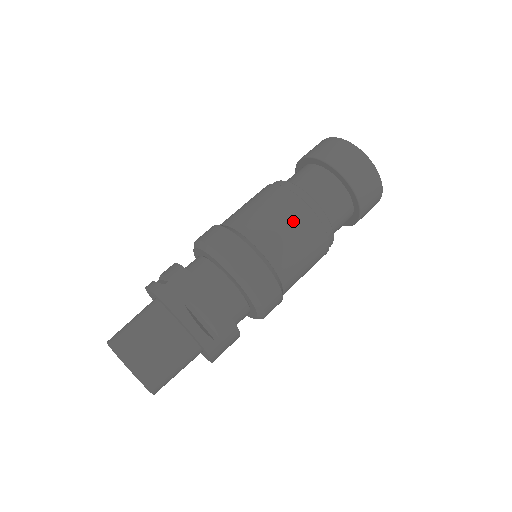
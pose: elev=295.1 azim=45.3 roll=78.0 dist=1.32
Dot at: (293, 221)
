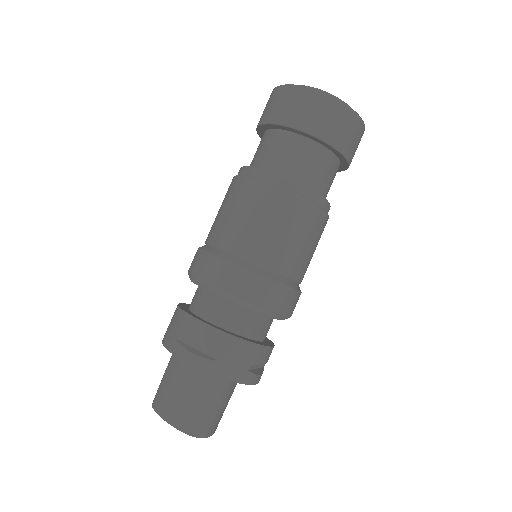
Dot at: (242, 202)
